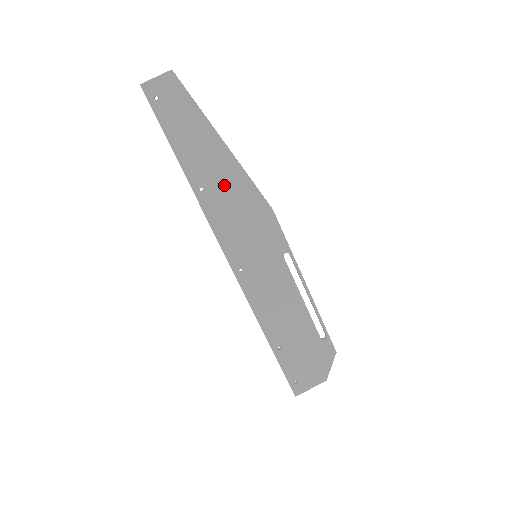
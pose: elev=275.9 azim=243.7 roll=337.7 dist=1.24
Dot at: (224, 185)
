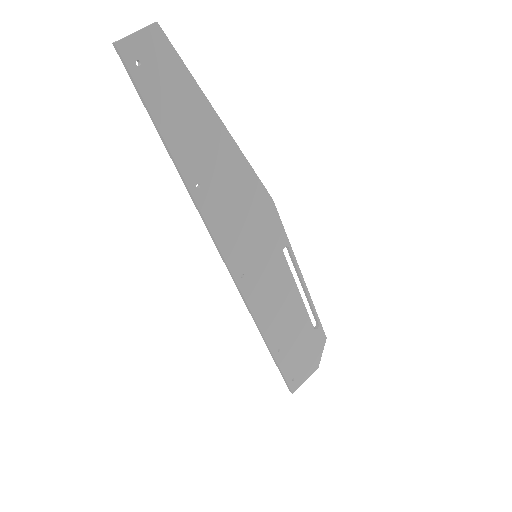
Dot at: (223, 177)
